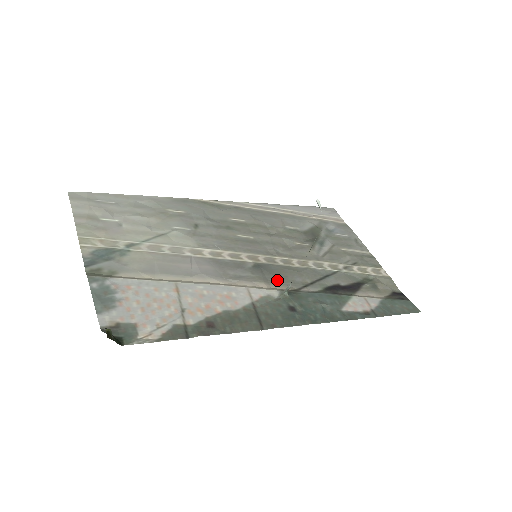
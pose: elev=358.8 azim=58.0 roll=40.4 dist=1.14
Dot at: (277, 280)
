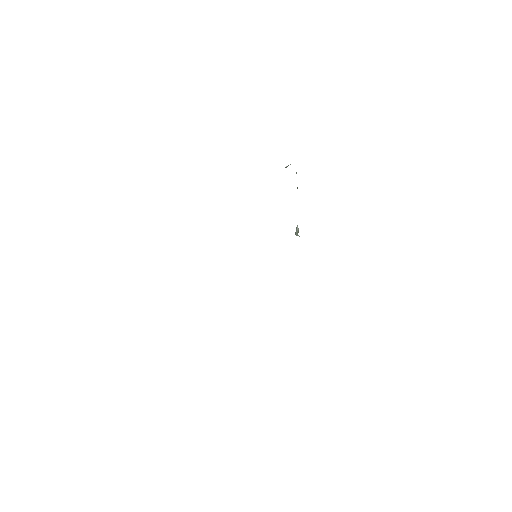
Dot at: occluded
